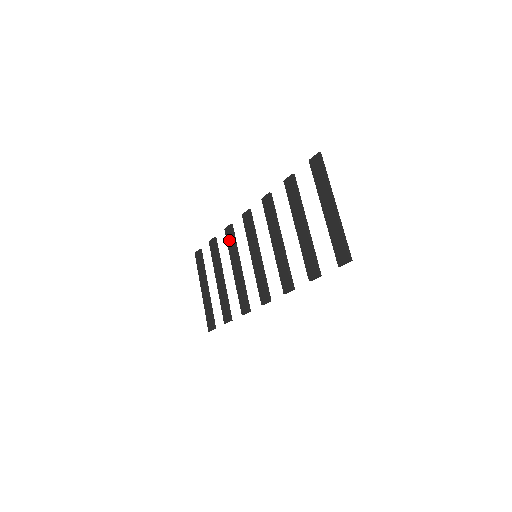
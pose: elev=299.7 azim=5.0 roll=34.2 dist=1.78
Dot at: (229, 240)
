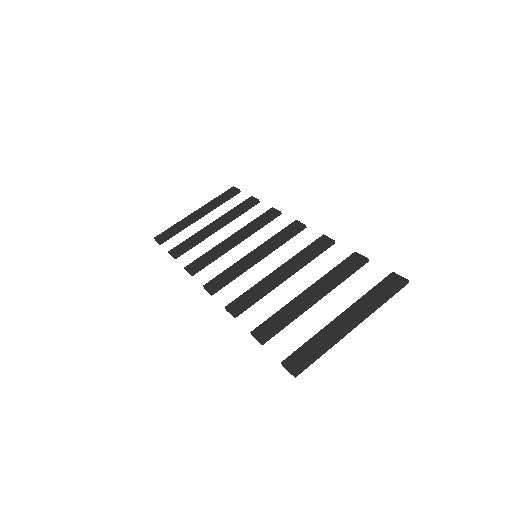
Dot at: (262, 218)
